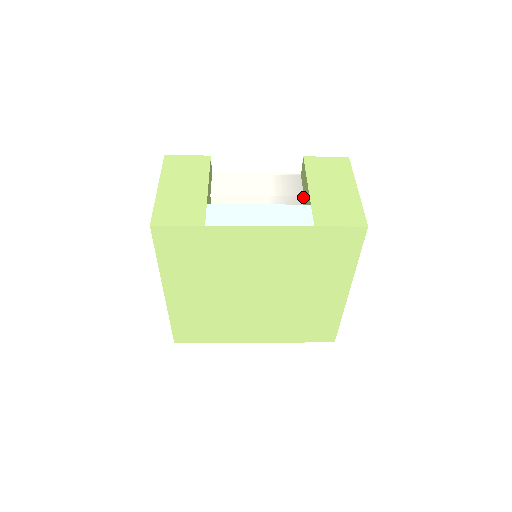
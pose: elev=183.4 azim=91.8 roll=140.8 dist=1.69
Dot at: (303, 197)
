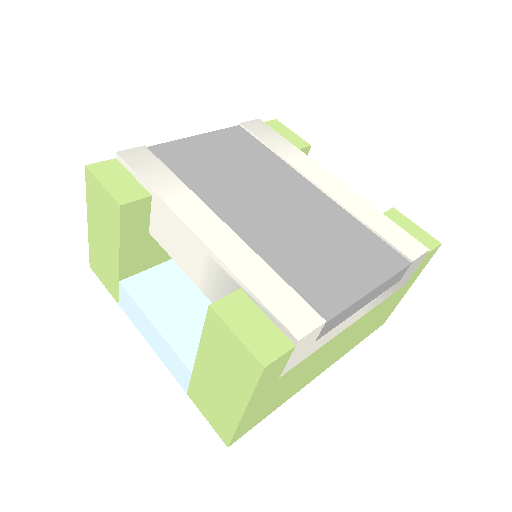
Dot at: occluded
